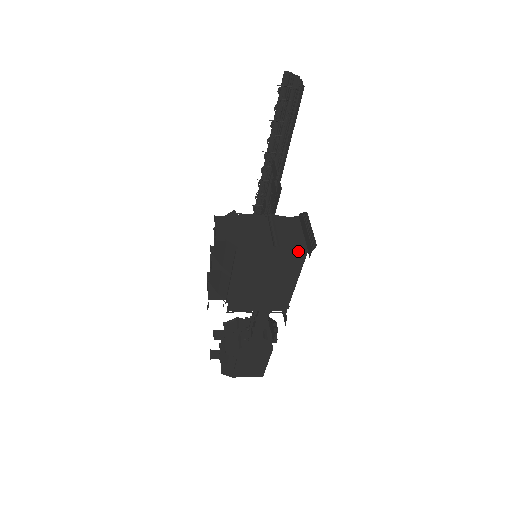
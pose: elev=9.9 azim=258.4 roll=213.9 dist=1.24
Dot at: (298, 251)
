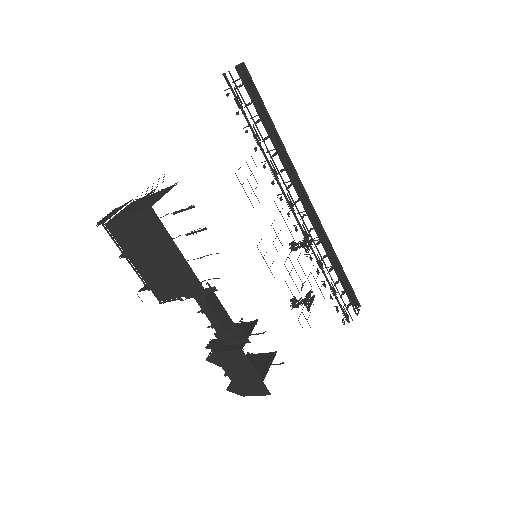
Dot at: (146, 211)
